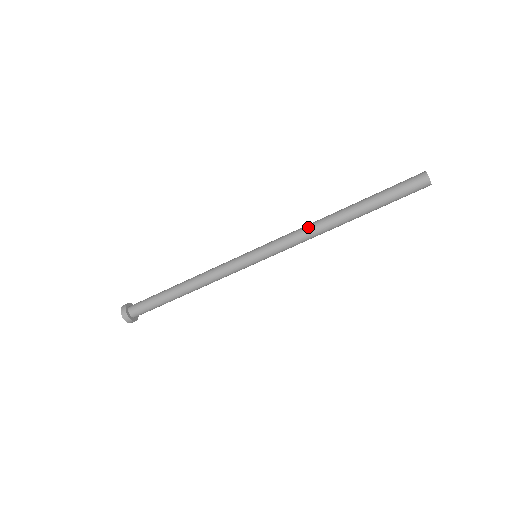
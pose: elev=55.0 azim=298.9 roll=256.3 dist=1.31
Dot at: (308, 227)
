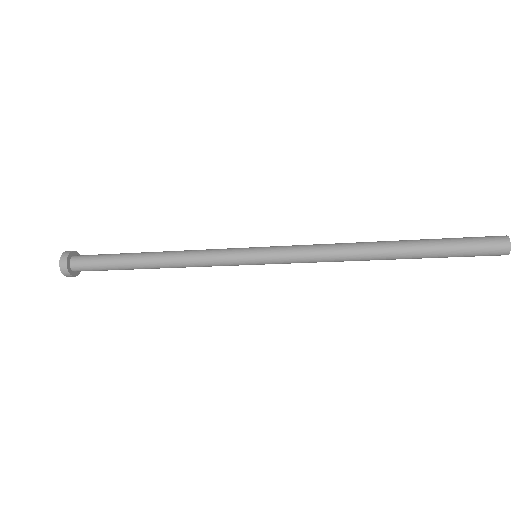
Dot at: (336, 257)
